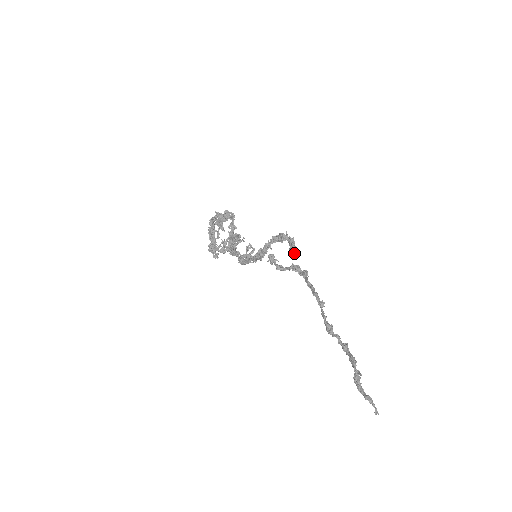
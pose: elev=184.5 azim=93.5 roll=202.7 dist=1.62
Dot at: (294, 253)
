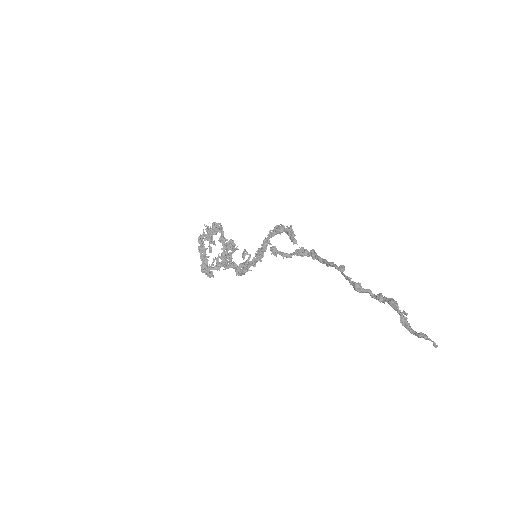
Dot at: (295, 240)
